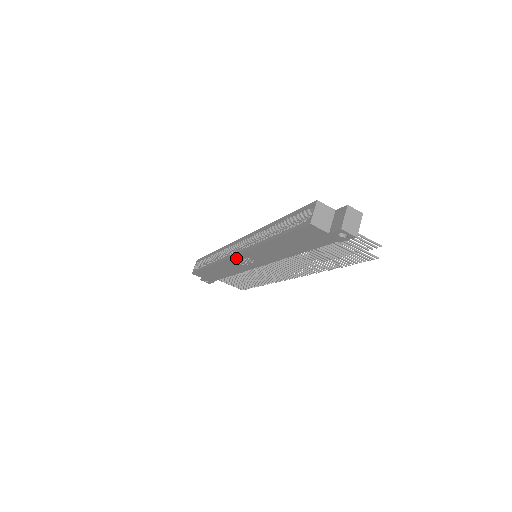
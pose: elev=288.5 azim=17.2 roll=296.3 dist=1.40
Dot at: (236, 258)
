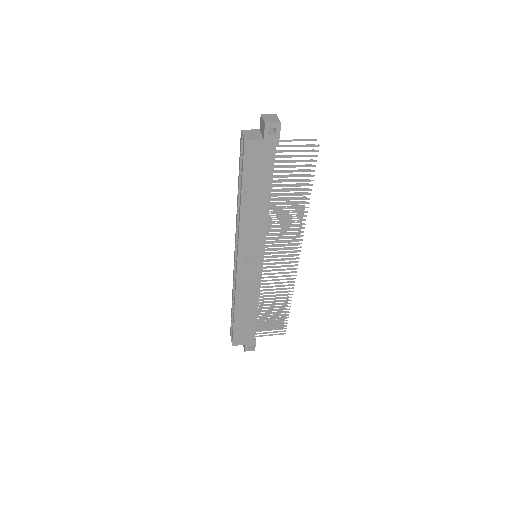
Dot at: (241, 266)
